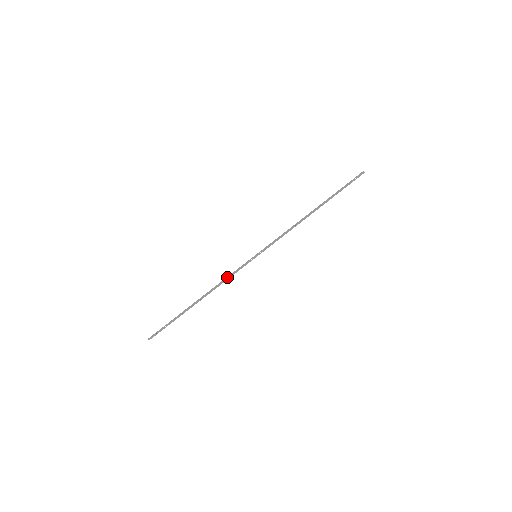
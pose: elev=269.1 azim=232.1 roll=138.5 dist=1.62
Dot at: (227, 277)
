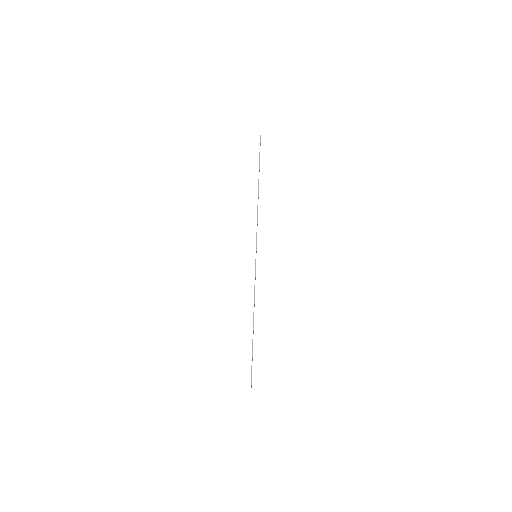
Dot at: occluded
